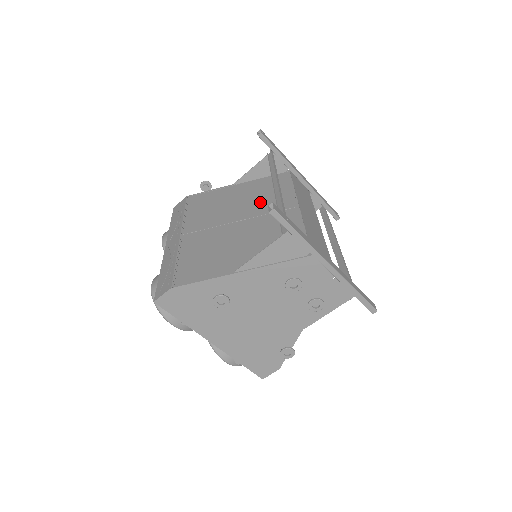
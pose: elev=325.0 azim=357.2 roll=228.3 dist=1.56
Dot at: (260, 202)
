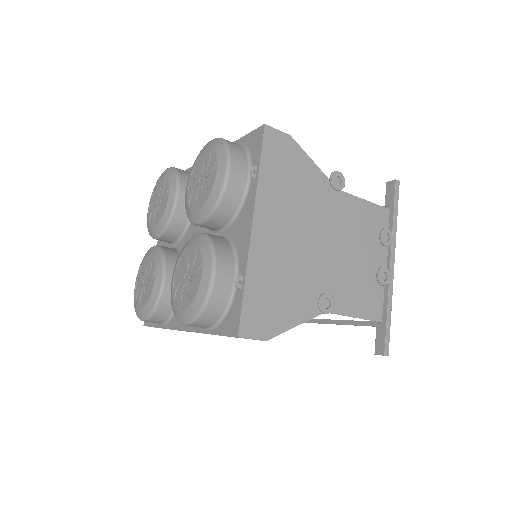
Dot at: occluded
